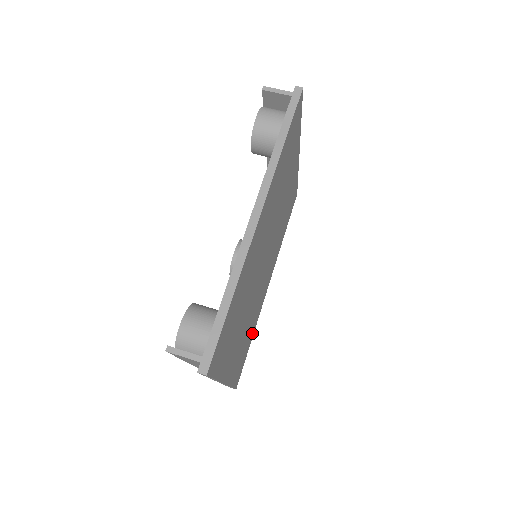
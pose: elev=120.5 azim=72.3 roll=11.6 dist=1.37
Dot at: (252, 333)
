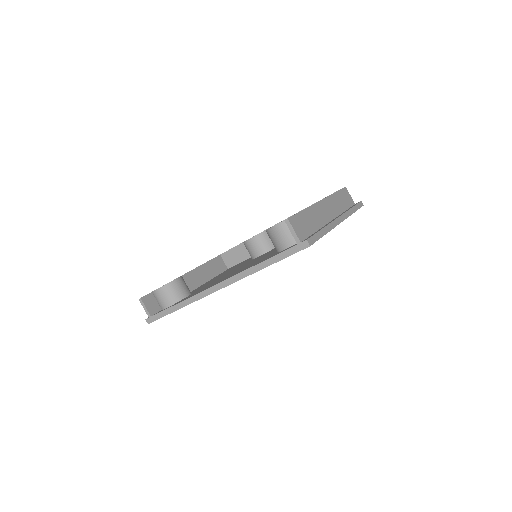
Dot at: occluded
